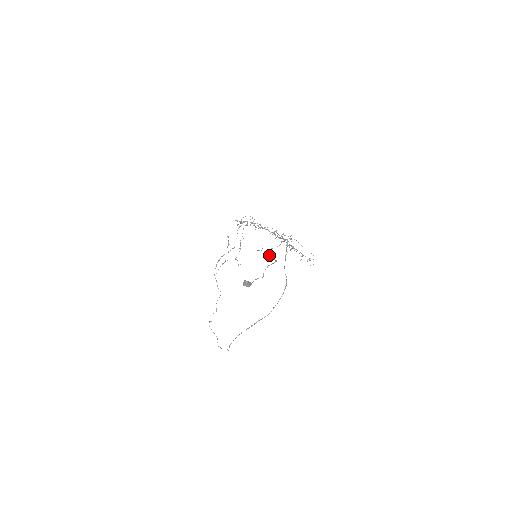
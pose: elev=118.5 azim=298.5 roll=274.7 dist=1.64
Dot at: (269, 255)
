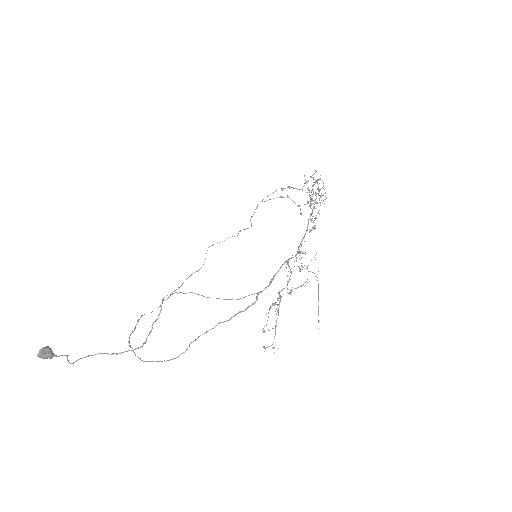
Dot at: occluded
